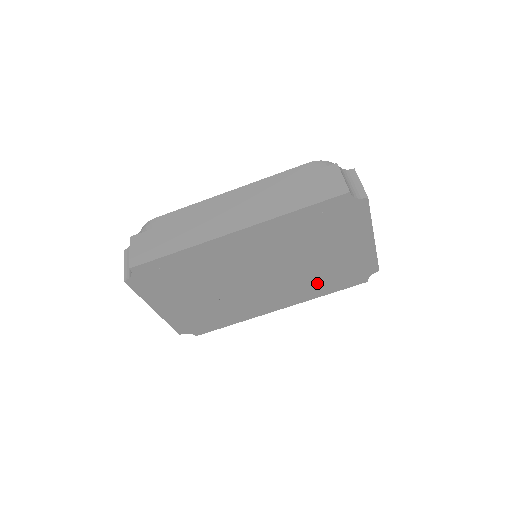
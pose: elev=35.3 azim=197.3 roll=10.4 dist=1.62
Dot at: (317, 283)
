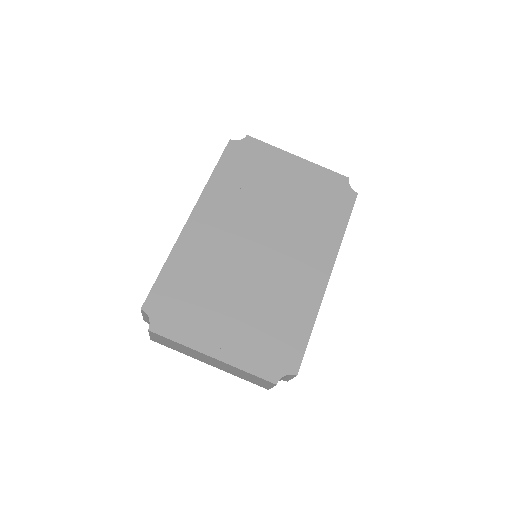
Dot at: (319, 223)
